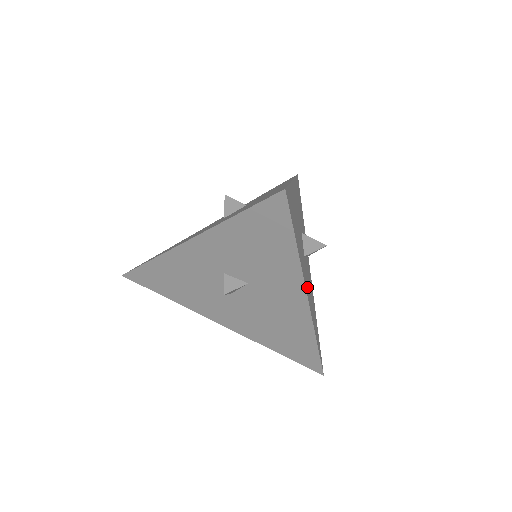
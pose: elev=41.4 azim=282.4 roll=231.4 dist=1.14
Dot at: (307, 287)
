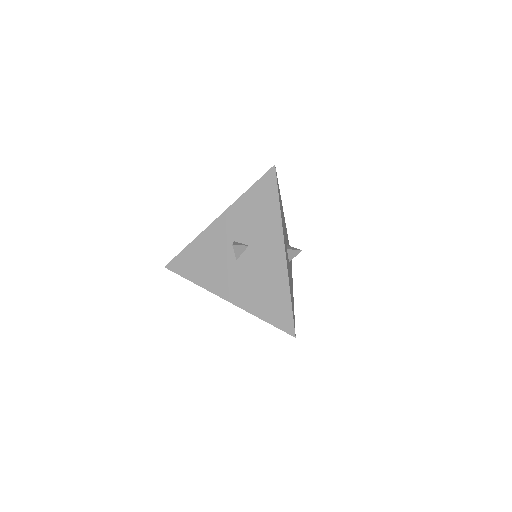
Dot at: occluded
